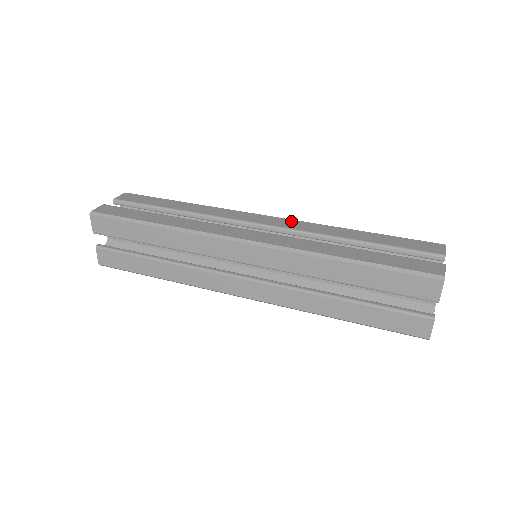
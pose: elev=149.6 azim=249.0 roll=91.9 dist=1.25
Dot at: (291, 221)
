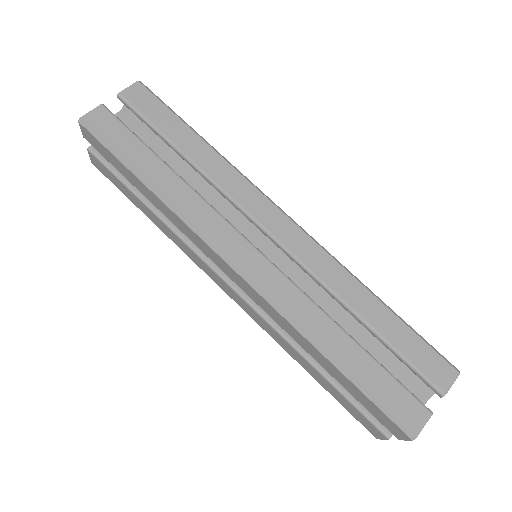
Dot at: (310, 244)
